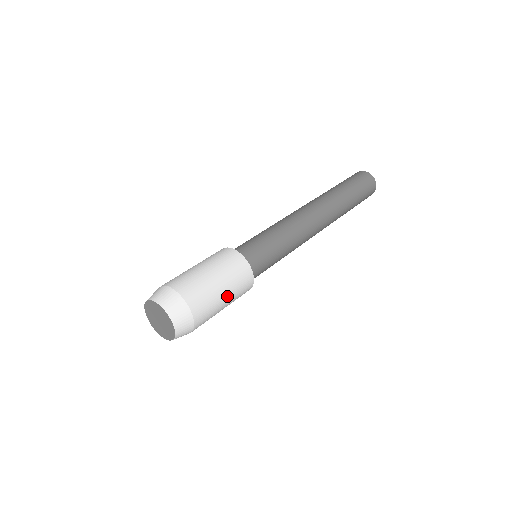
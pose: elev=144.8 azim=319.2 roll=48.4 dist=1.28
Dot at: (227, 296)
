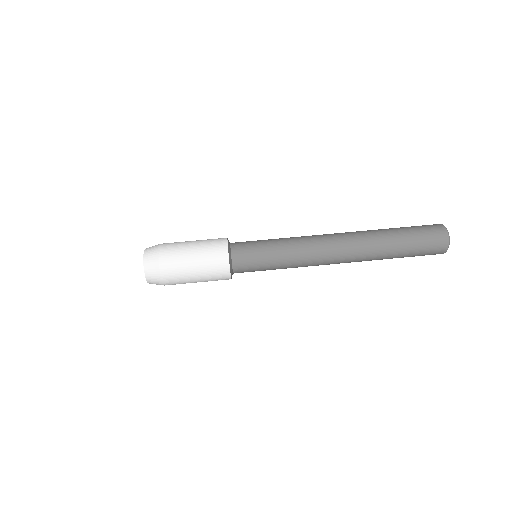
Dot at: (199, 280)
